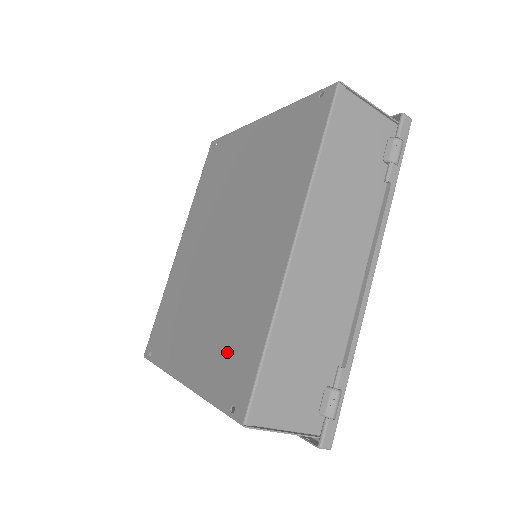
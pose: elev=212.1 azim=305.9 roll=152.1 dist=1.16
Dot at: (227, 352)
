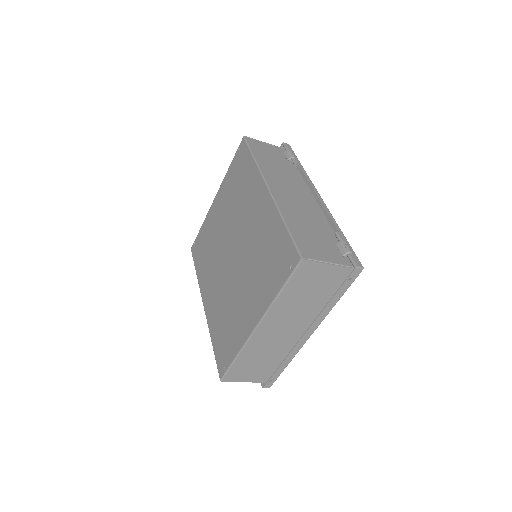
Dot at: (270, 264)
